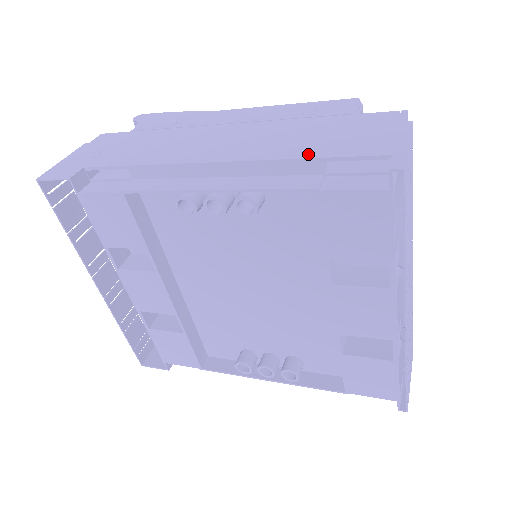
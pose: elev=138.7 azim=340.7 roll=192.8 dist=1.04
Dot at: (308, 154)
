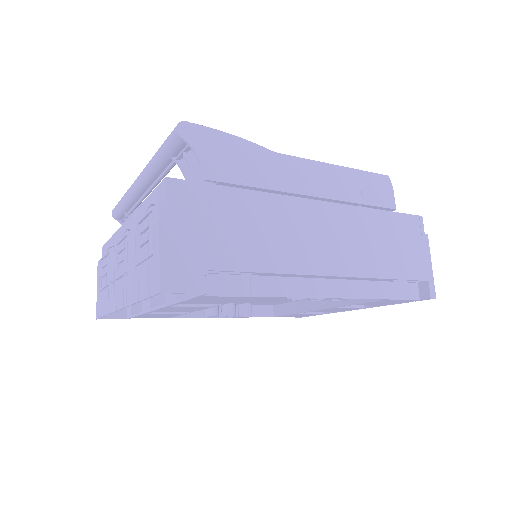
Dot at: (390, 273)
